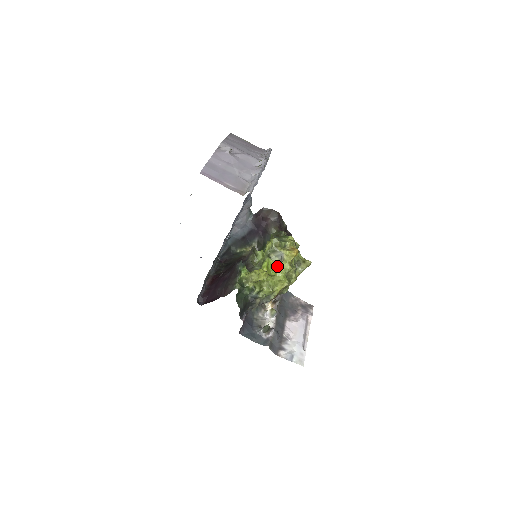
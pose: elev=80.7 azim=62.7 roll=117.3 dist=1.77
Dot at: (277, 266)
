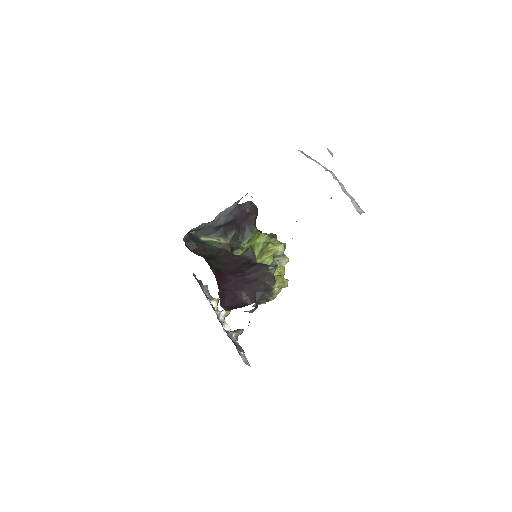
Dot at: occluded
